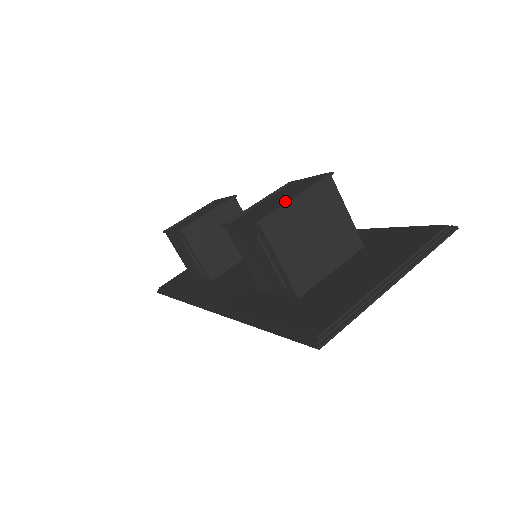
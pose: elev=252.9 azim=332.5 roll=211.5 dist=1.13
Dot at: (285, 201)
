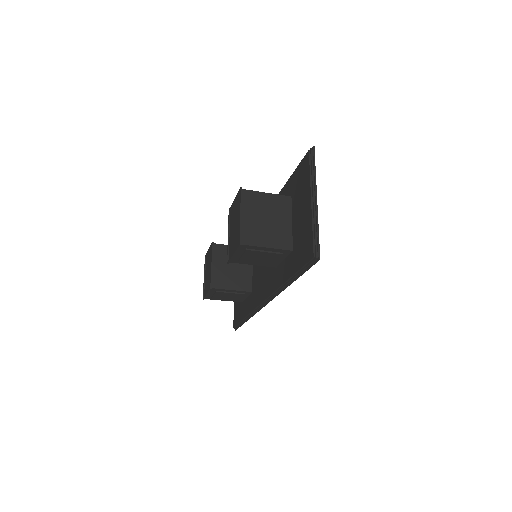
Dot at: (239, 222)
